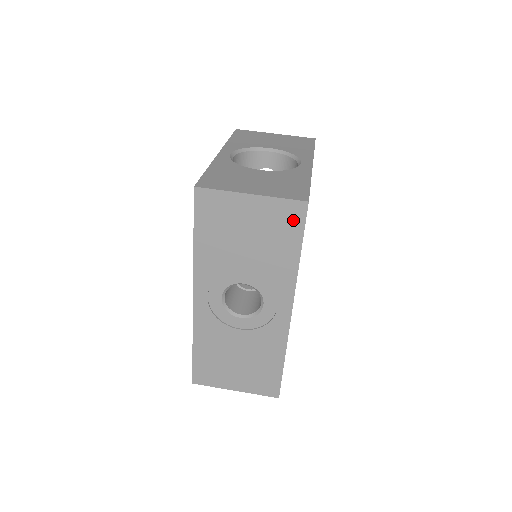
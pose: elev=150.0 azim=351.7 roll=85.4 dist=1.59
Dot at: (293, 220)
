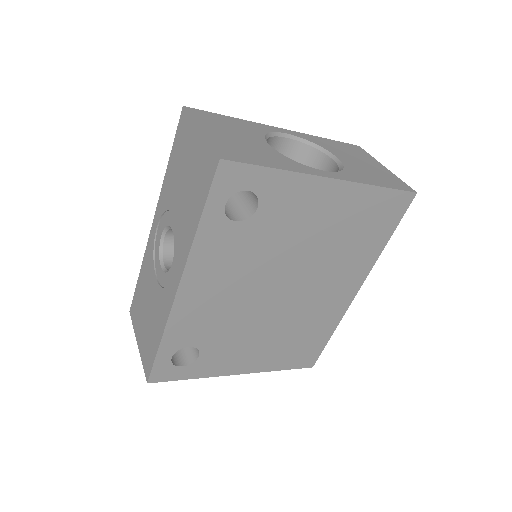
Dot at: (208, 175)
